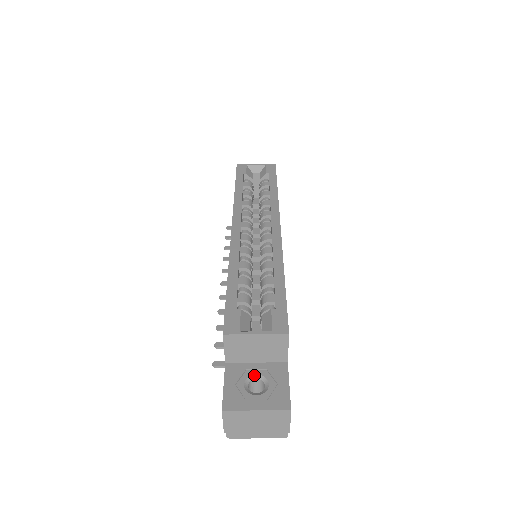
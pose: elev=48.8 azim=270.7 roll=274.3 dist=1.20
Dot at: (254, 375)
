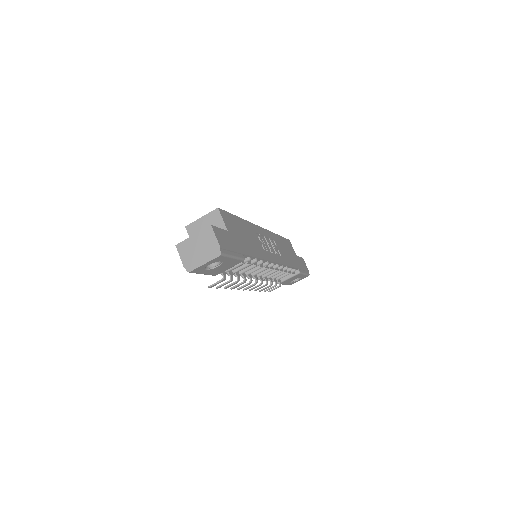
Dot at: occluded
